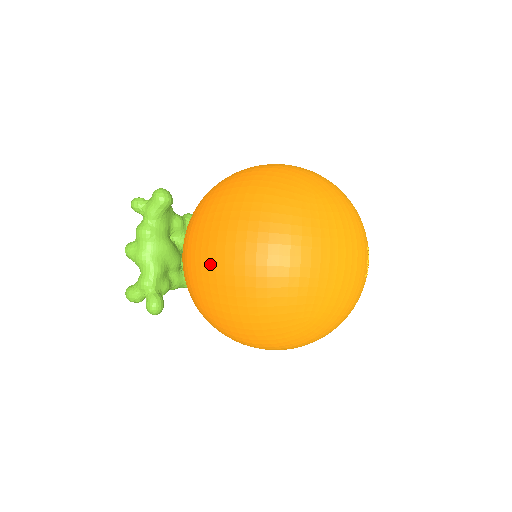
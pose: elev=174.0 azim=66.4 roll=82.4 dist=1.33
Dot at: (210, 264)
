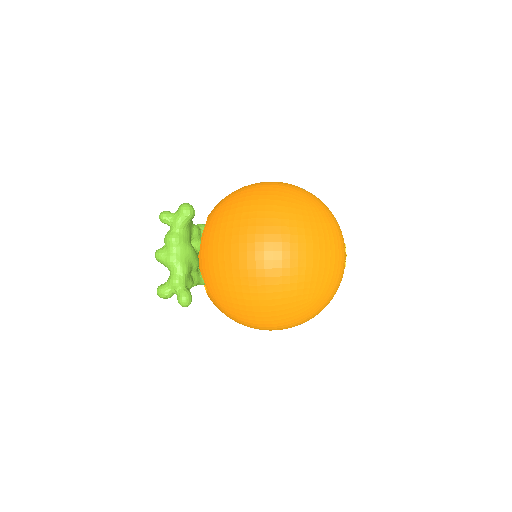
Dot at: (234, 261)
